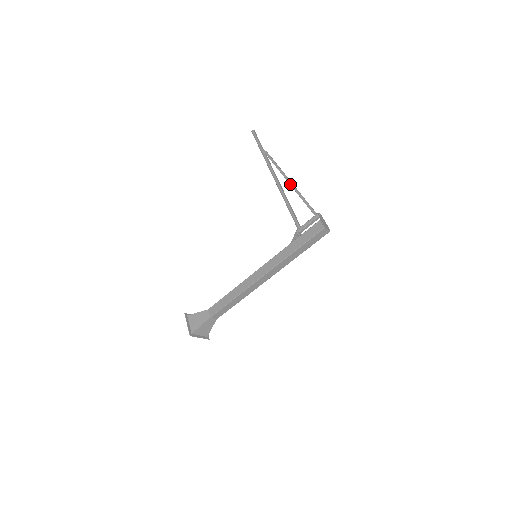
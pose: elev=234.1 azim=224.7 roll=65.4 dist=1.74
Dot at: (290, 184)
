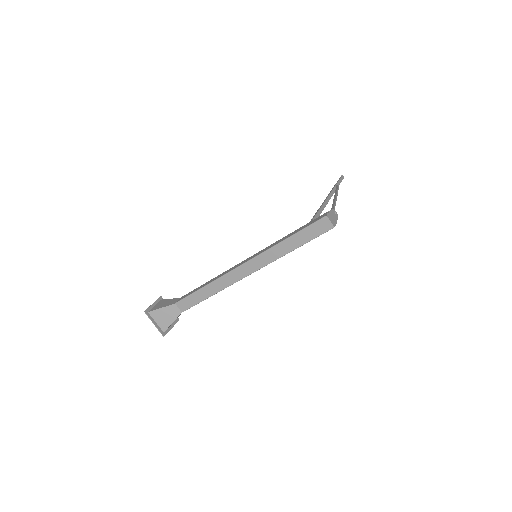
Dot at: (334, 199)
